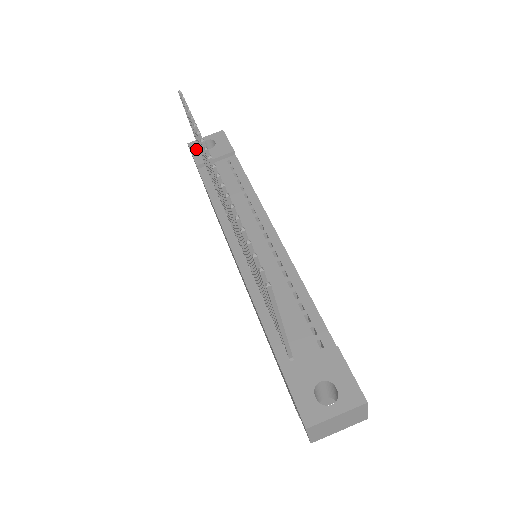
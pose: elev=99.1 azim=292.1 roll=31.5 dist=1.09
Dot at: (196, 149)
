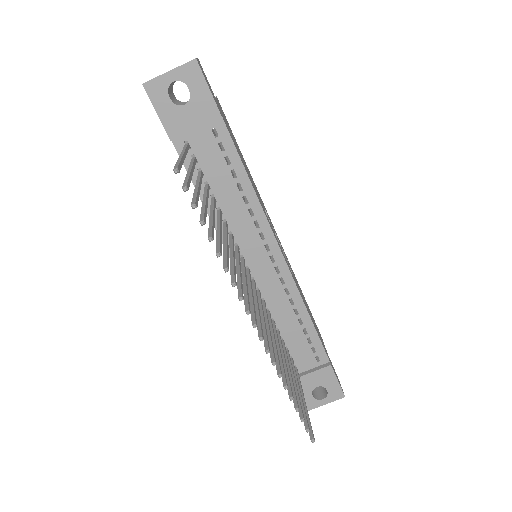
Dot at: (161, 102)
